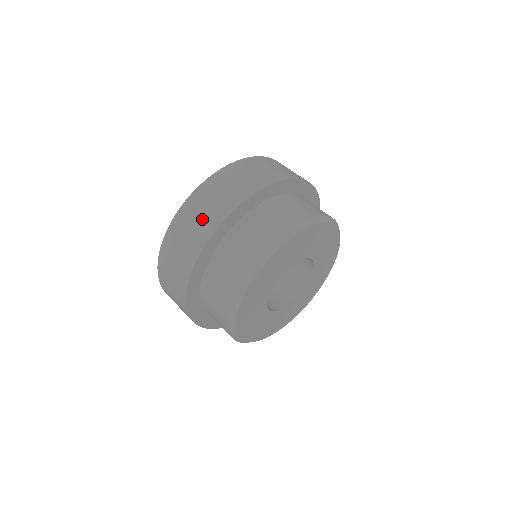
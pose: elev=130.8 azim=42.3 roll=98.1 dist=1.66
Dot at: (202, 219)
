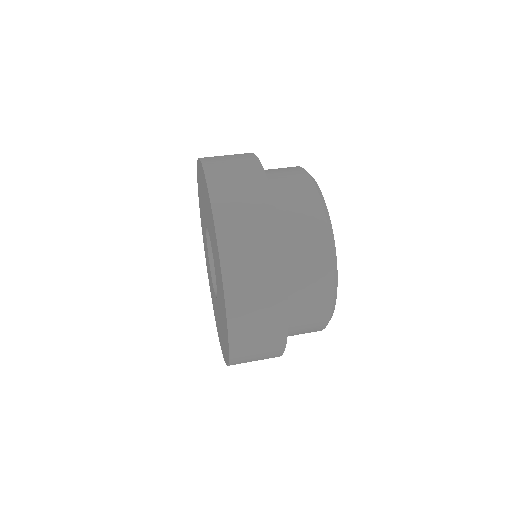
Dot at: (263, 301)
